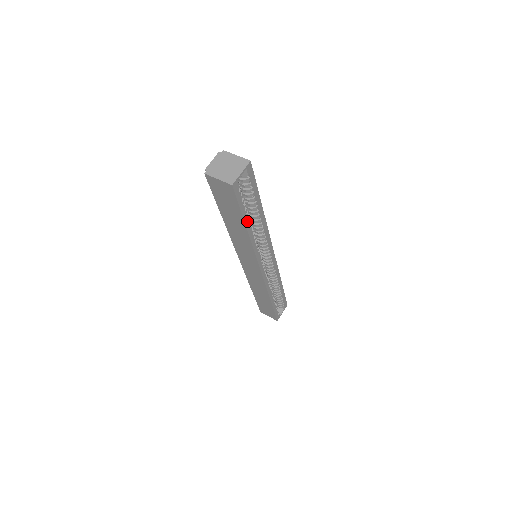
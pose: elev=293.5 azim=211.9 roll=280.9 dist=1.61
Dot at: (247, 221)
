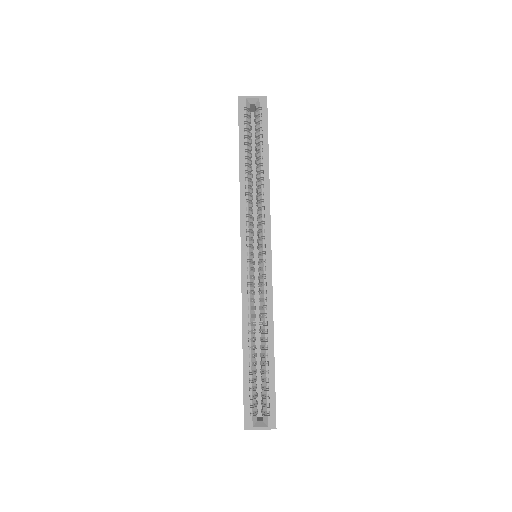
Dot at: (243, 154)
